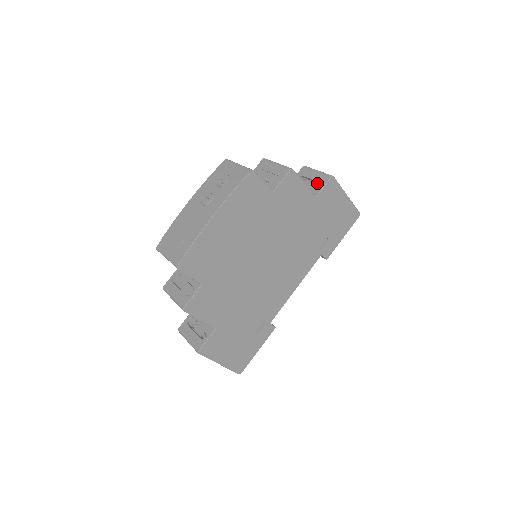
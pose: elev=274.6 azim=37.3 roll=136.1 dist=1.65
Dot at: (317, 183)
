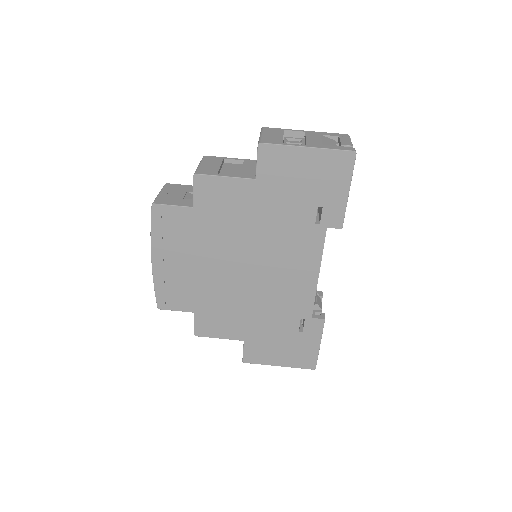
Dot at: occluded
